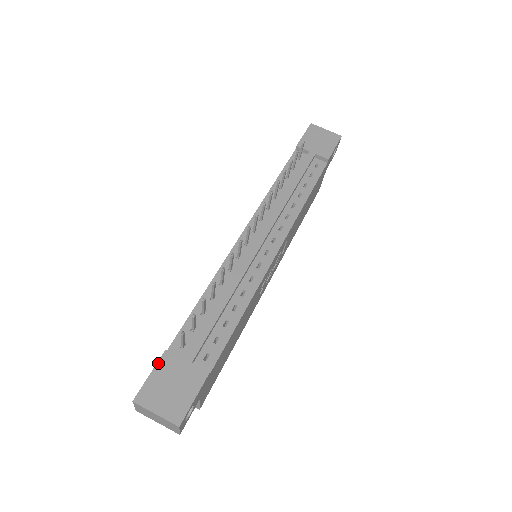
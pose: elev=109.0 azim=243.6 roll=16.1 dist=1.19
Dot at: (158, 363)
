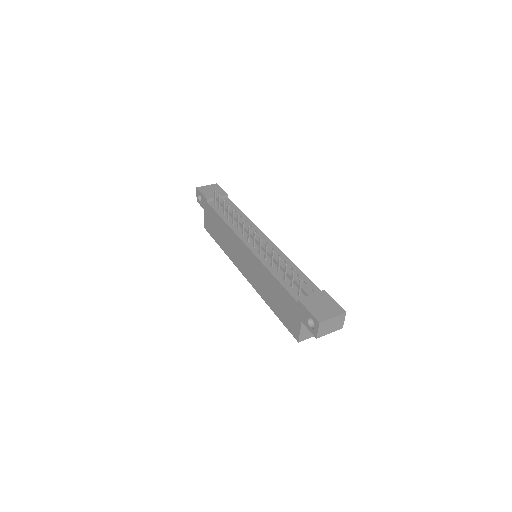
Dot at: (304, 305)
